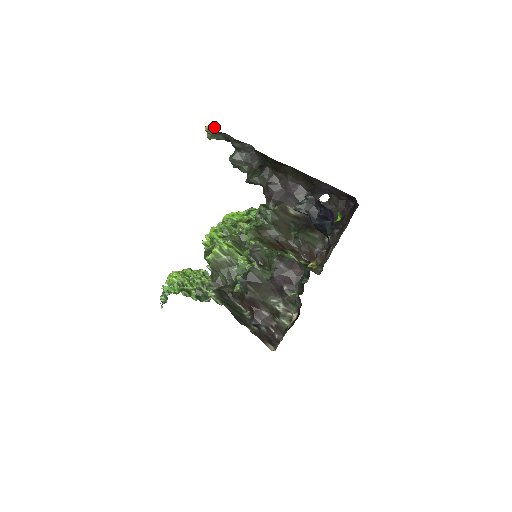
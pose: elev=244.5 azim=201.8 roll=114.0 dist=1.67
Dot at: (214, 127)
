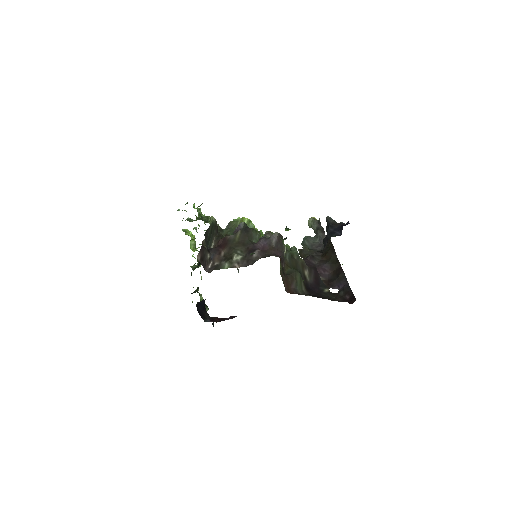
Dot at: occluded
